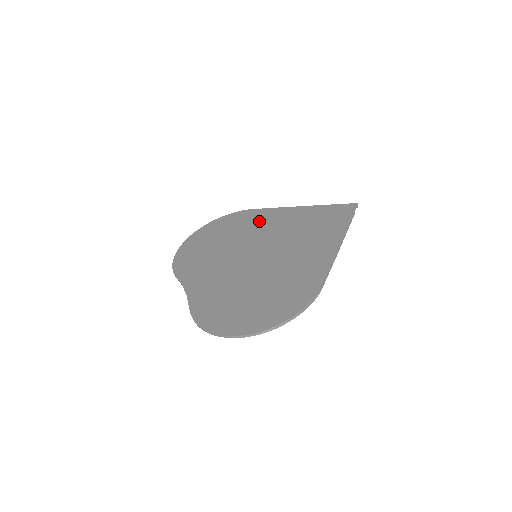
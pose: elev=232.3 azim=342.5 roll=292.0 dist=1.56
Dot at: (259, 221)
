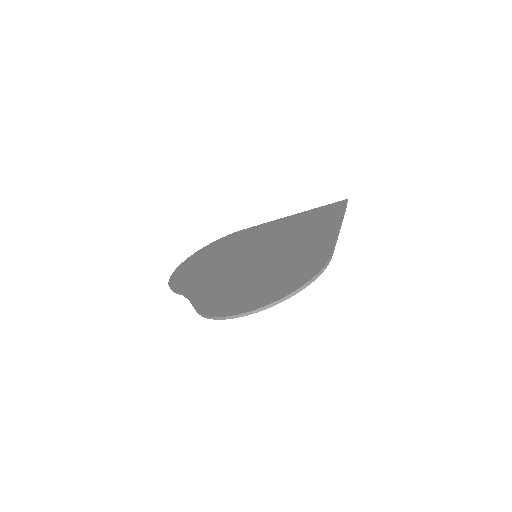
Dot at: (253, 234)
